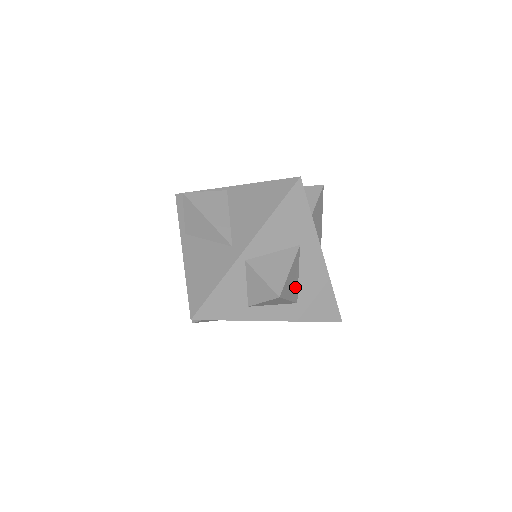
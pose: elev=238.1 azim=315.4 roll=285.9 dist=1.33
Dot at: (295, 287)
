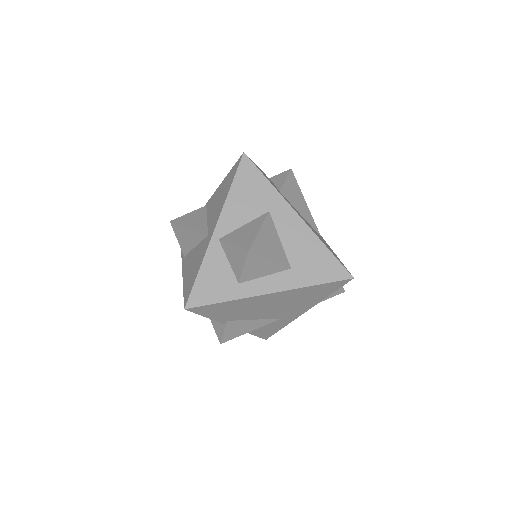
Dot at: (279, 251)
